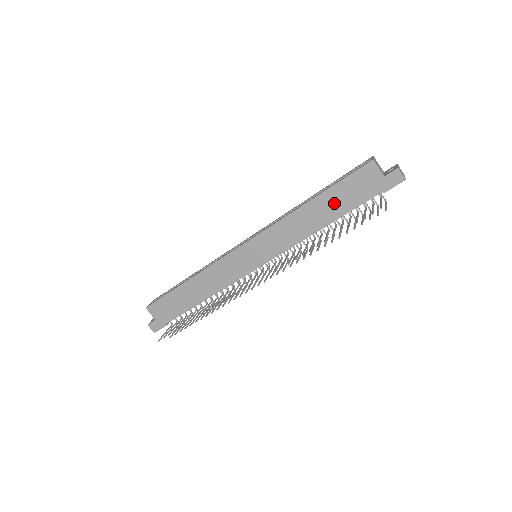
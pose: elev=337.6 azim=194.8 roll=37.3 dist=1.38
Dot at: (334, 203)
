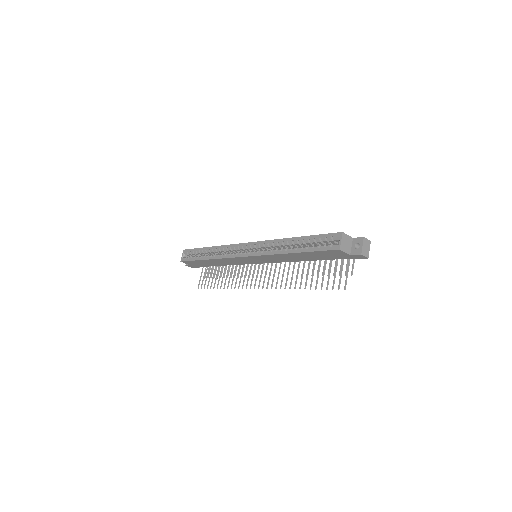
Dot at: (311, 256)
